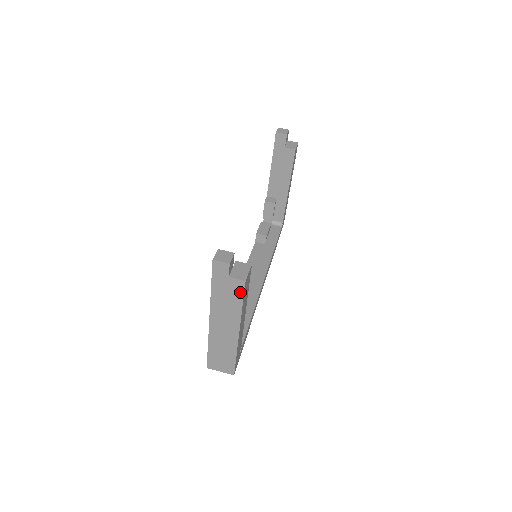
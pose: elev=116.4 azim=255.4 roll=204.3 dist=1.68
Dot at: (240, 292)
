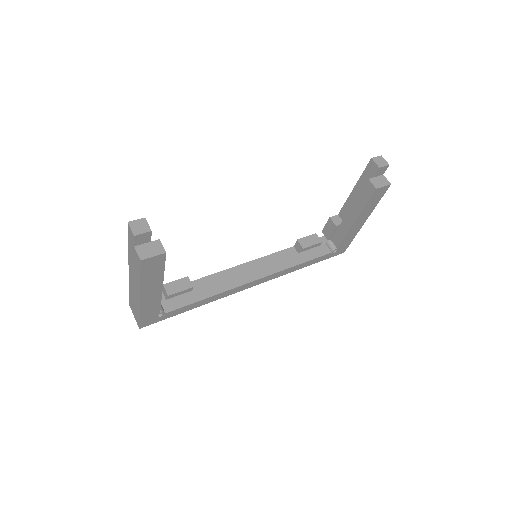
Dot at: (139, 266)
